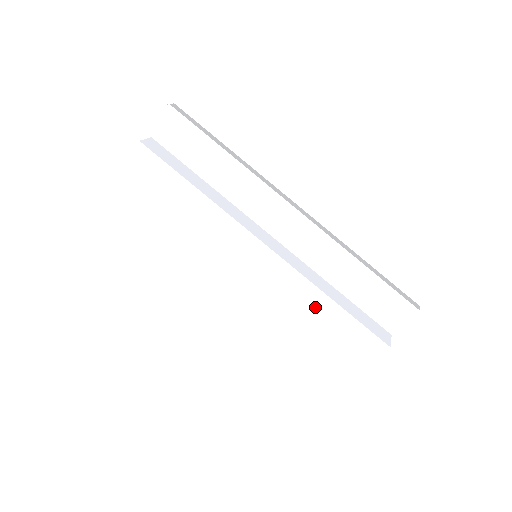
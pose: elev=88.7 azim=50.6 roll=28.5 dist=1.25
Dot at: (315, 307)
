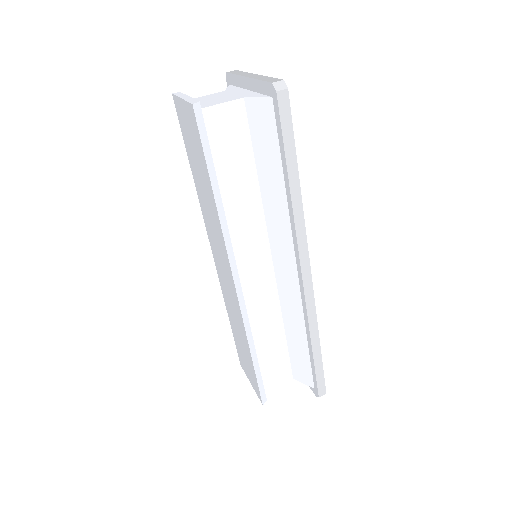
Dot at: (242, 334)
